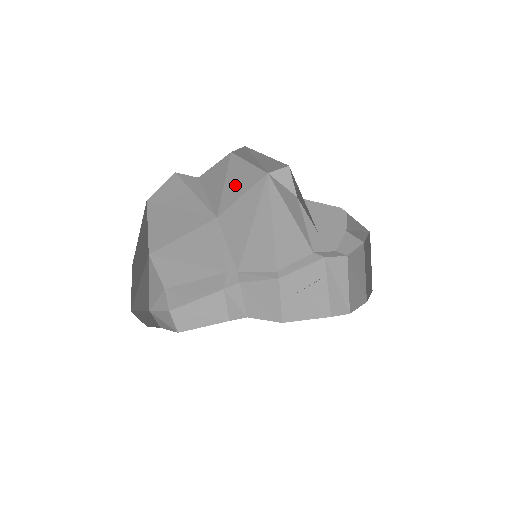
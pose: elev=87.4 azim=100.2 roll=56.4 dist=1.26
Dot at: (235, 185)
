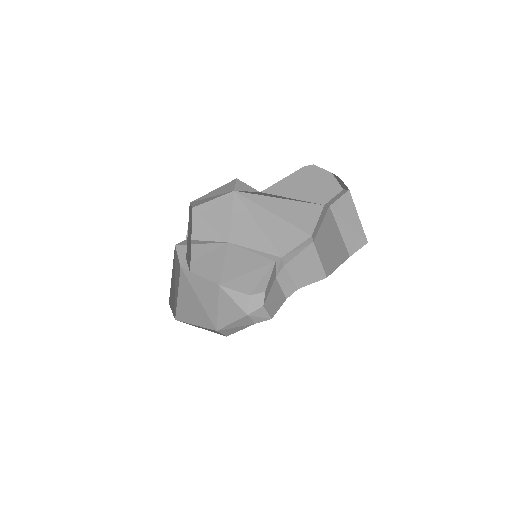
Dot at: (218, 218)
